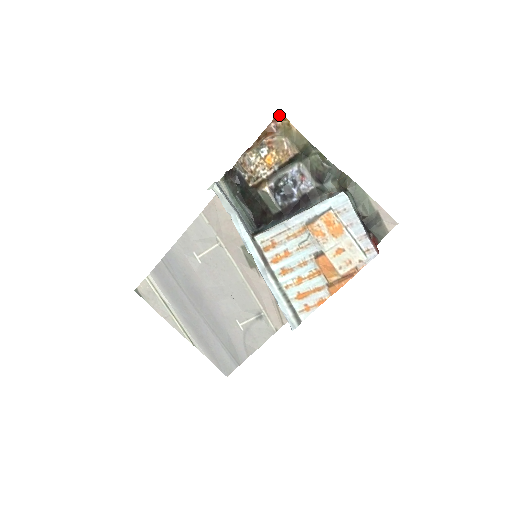
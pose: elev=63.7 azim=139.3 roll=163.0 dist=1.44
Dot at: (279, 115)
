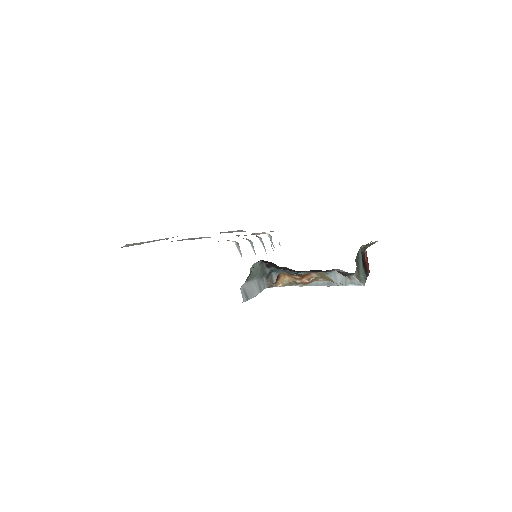
Dot at: occluded
